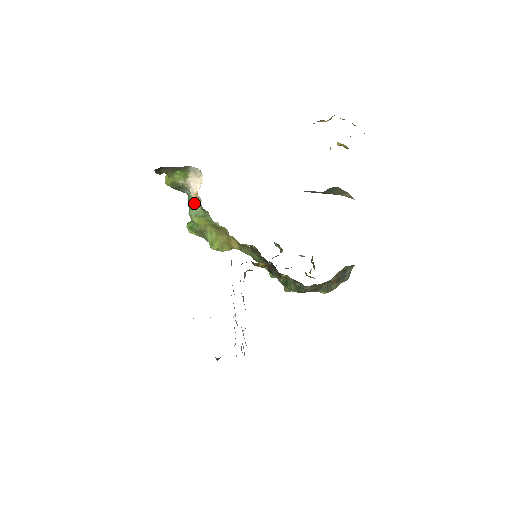
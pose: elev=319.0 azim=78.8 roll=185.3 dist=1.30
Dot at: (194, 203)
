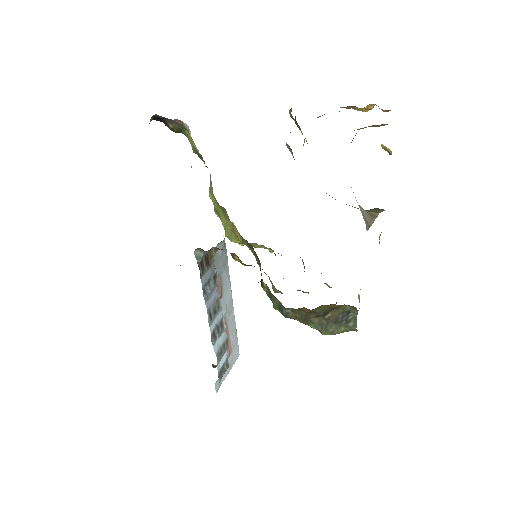
Dot at: occluded
